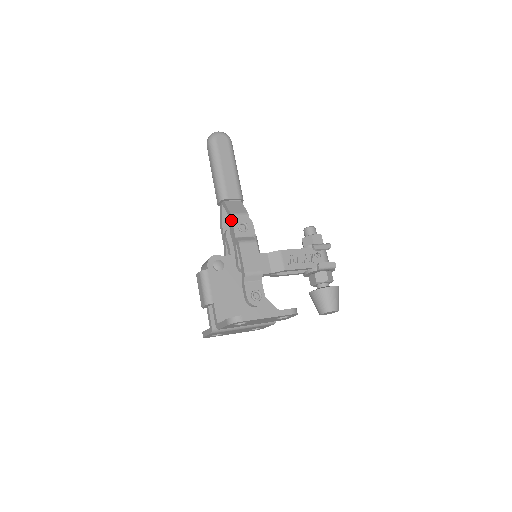
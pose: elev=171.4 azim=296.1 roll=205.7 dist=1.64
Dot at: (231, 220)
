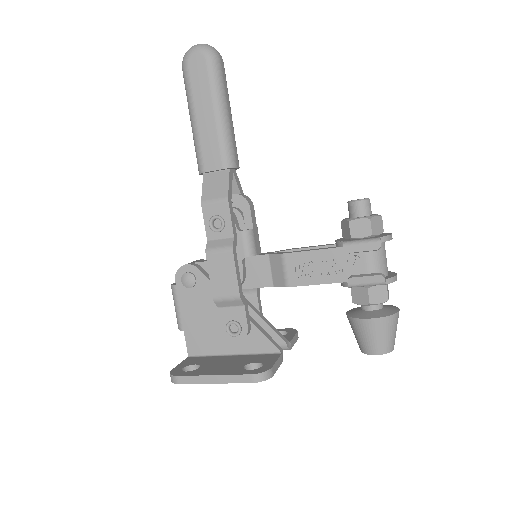
Dot at: (203, 212)
